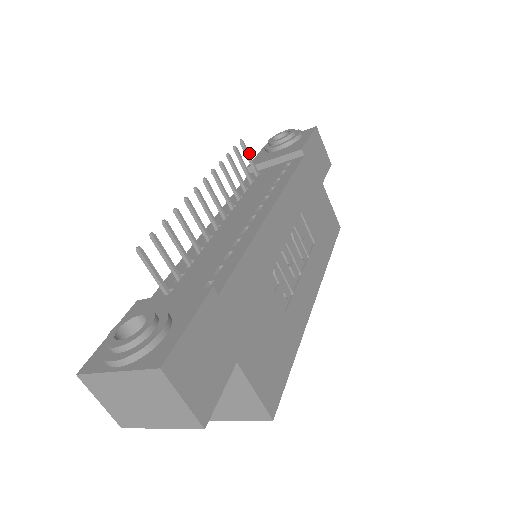
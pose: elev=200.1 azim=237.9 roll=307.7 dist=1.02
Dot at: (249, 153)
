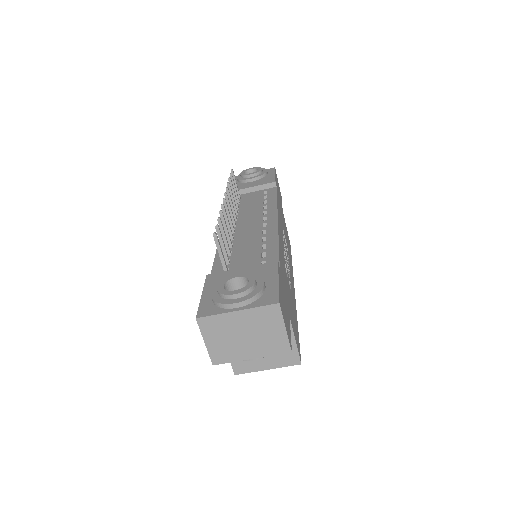
Dot at: occluded
